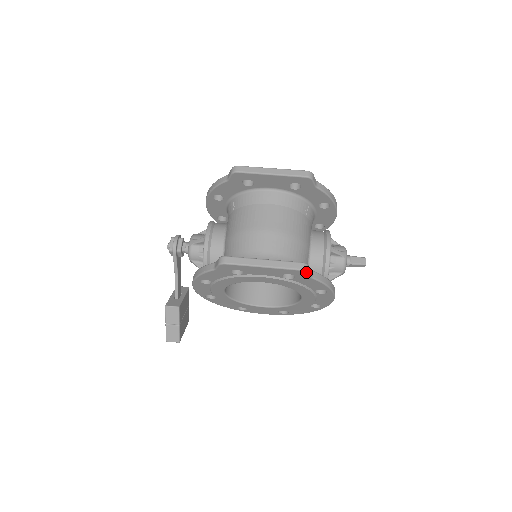
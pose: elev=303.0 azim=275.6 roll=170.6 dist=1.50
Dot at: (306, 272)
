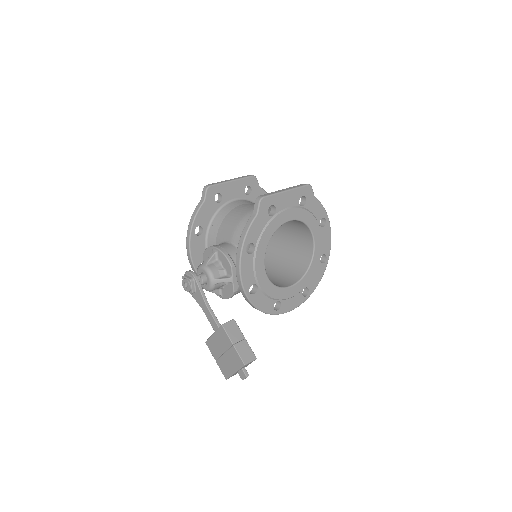
Dot at: (311, 187)
